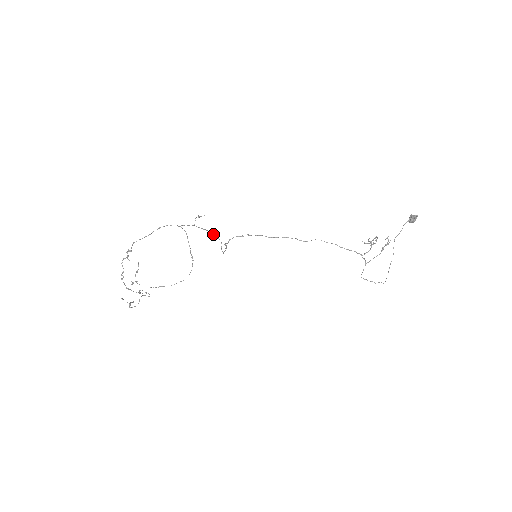
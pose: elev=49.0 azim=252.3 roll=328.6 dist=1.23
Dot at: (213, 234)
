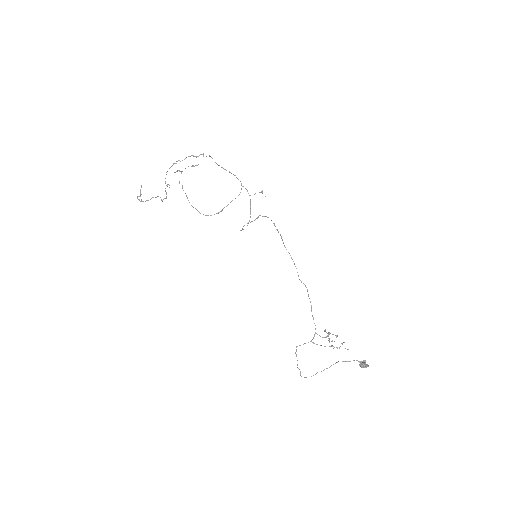
Dot at: (250, 216)
